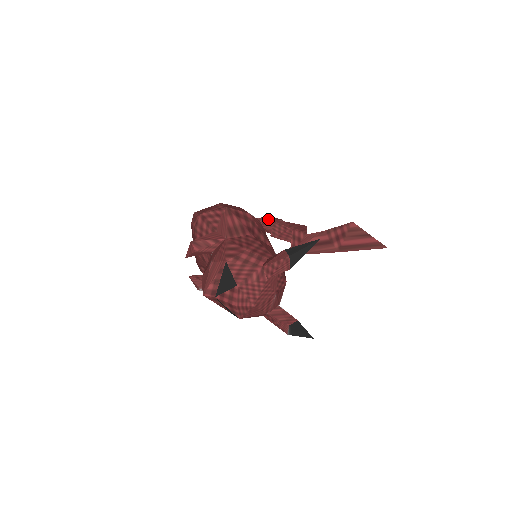
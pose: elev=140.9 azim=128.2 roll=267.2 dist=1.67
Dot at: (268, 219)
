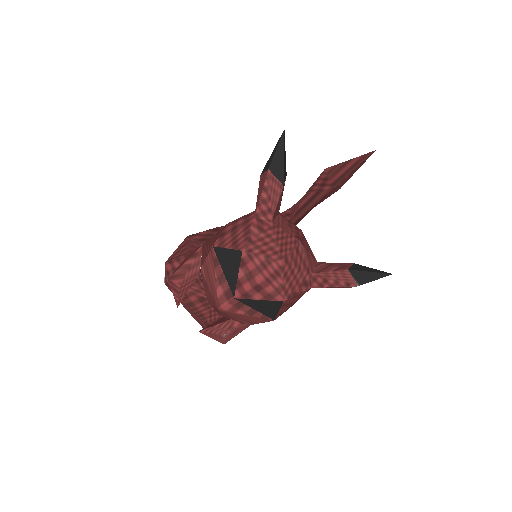
Dot at: occluded
